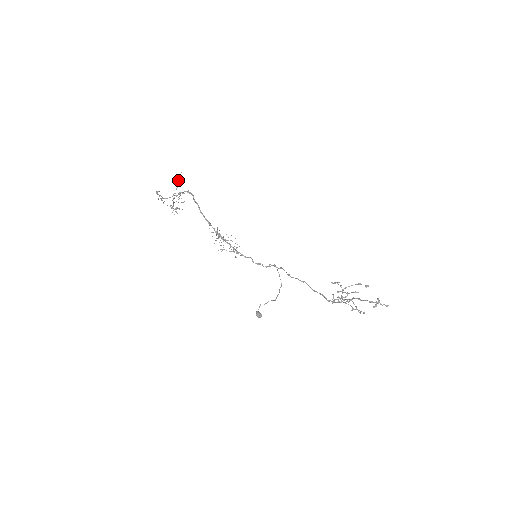
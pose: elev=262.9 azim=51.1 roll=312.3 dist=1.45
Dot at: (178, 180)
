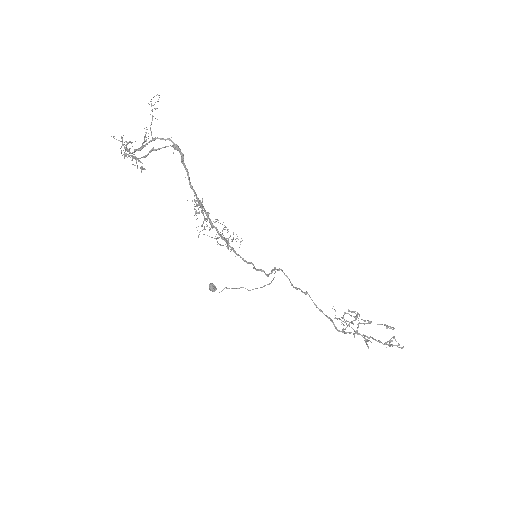
Dot at: (151, 110)
